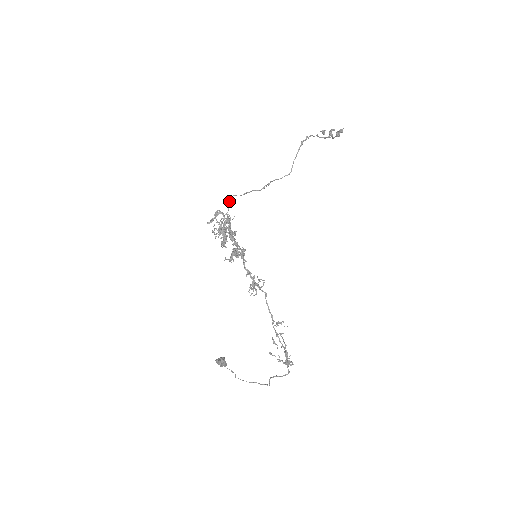
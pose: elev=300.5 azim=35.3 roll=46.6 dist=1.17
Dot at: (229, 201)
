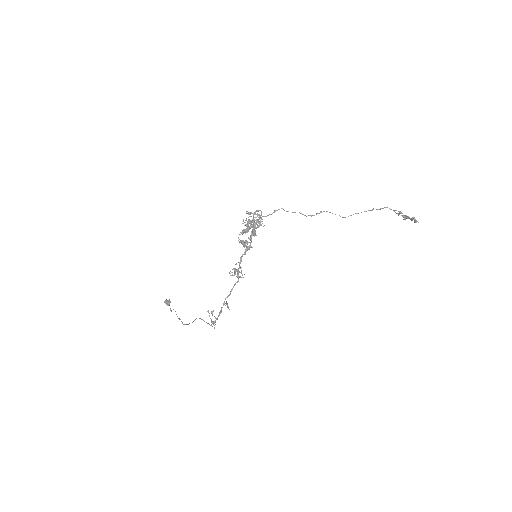
Dot at: (275, 210)
